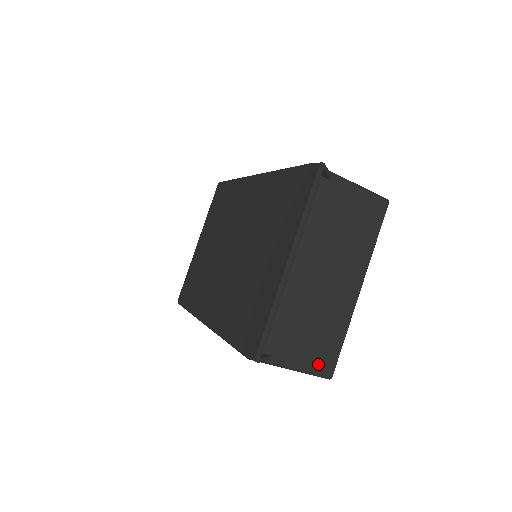
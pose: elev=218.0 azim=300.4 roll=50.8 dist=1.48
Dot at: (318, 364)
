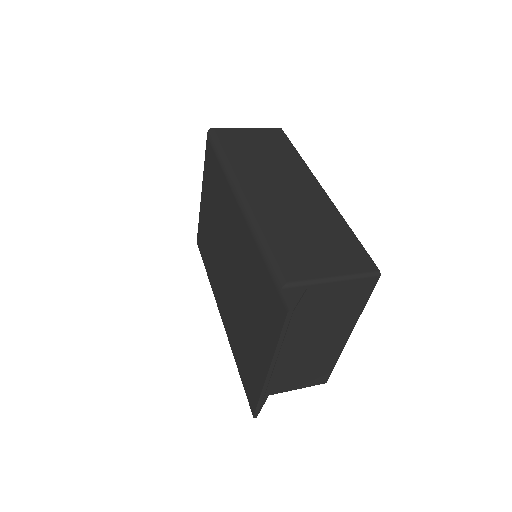
Dot at: (312, 382)
